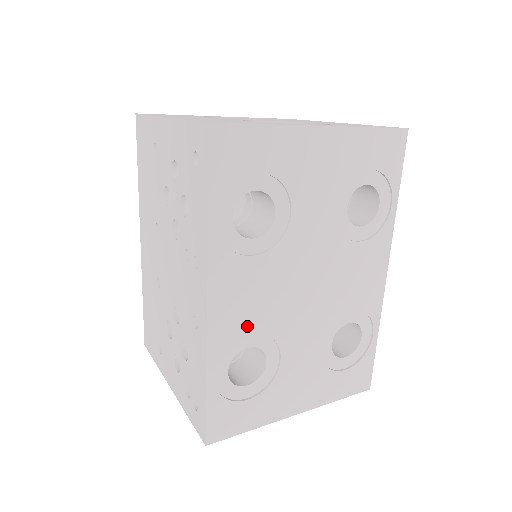
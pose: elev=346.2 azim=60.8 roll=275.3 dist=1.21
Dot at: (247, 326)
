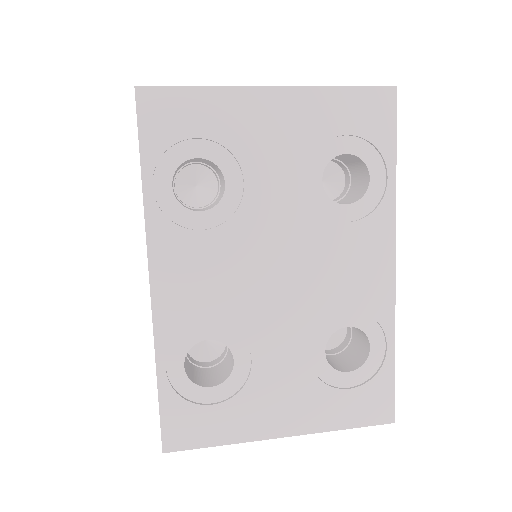
Dot at: (202, 312)
